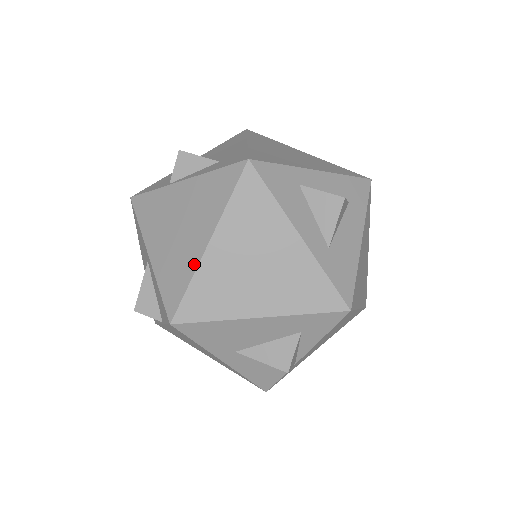
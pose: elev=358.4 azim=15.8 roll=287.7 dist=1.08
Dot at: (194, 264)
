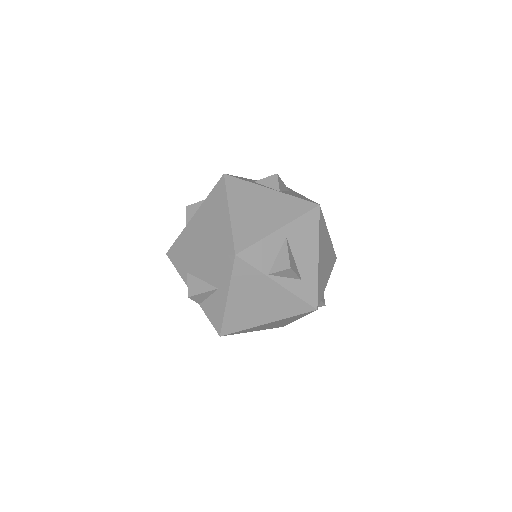
Dot at: (253, 325)
